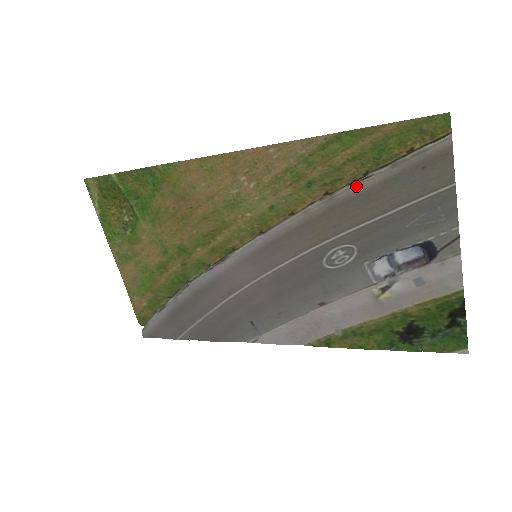
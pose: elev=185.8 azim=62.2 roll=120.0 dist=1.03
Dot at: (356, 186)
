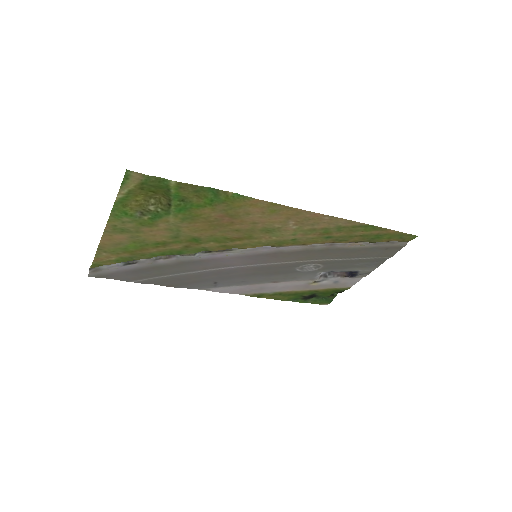
Dot at: (350, 245)
